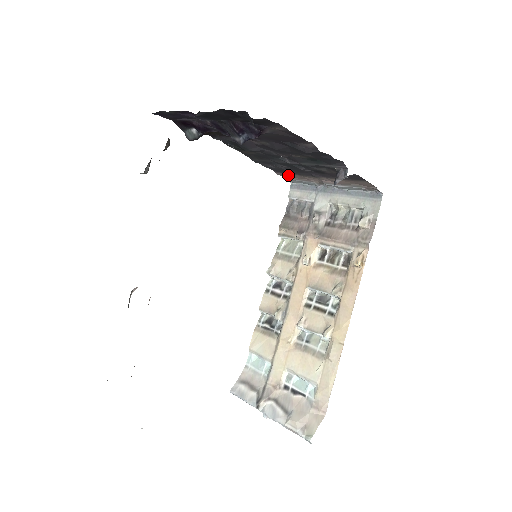
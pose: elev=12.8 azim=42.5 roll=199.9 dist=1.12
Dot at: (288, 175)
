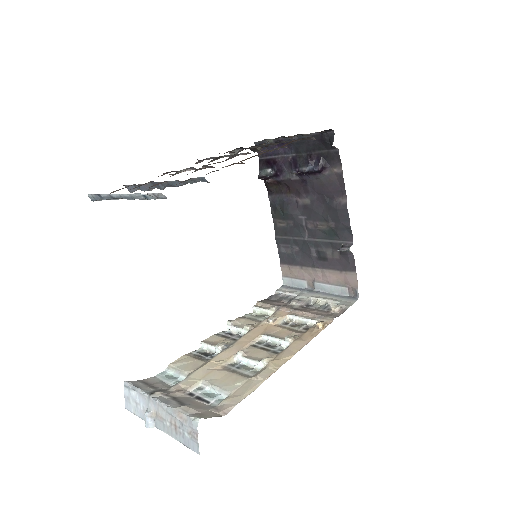
Dot at: (289, 270)
